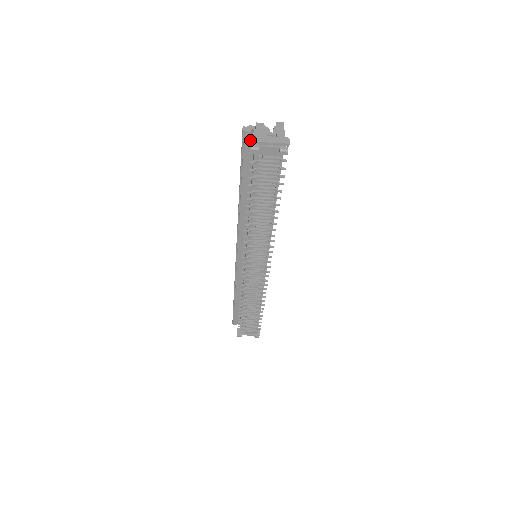
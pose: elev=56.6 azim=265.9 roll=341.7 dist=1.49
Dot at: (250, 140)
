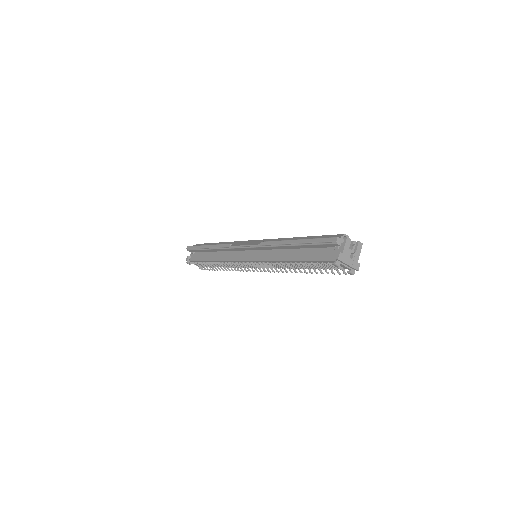
Dot at: (338, 258)
